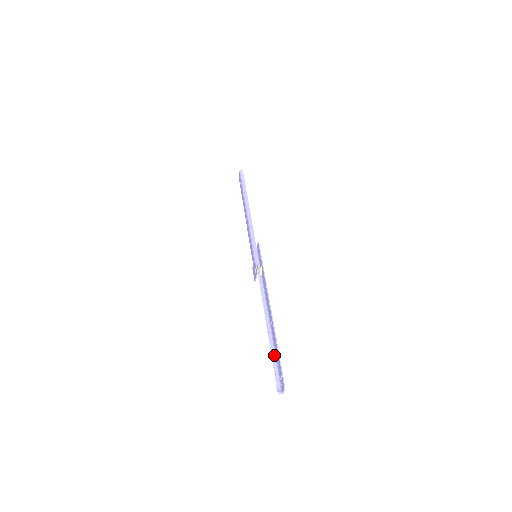
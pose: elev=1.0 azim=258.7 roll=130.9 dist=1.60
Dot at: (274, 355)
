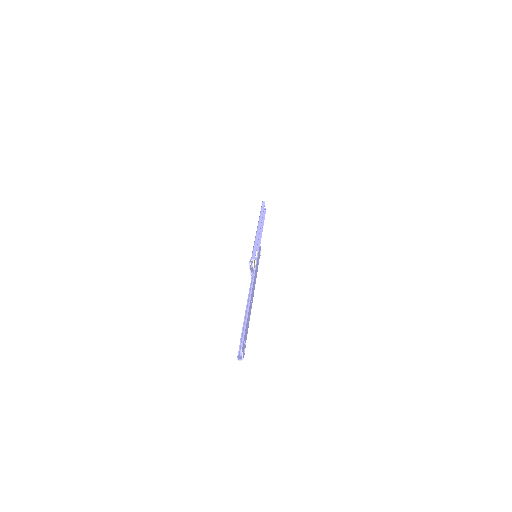
Dot at: occluded
